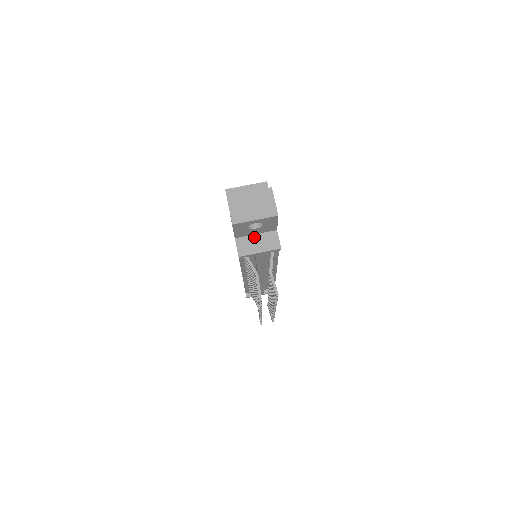
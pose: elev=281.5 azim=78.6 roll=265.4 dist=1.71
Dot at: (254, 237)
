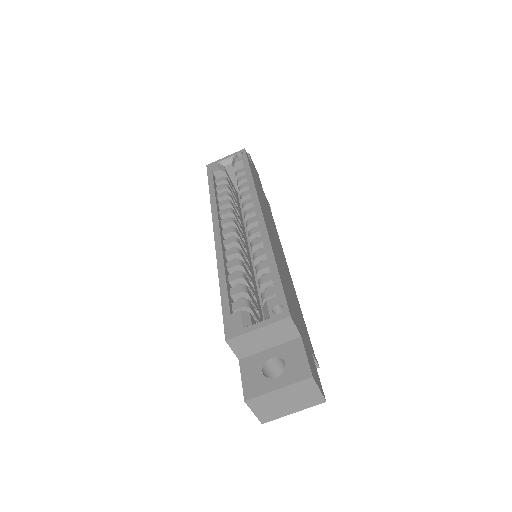
Dot at: occluded
